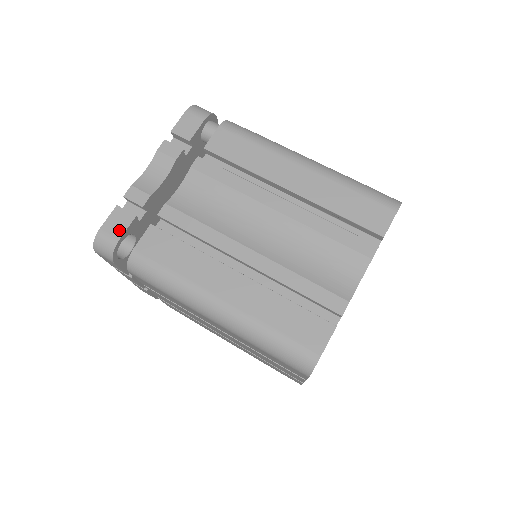
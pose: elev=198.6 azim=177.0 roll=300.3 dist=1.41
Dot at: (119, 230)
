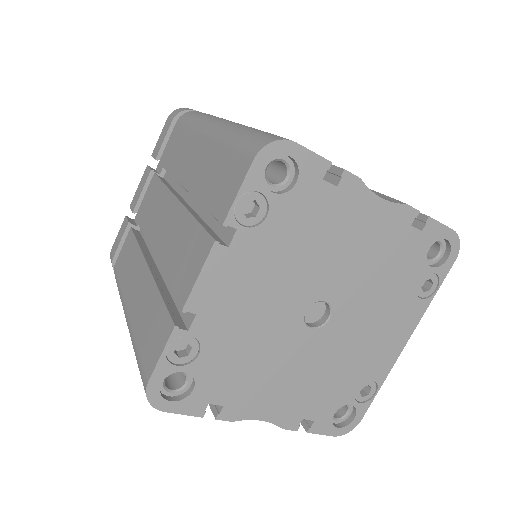
Dot at: occluded
